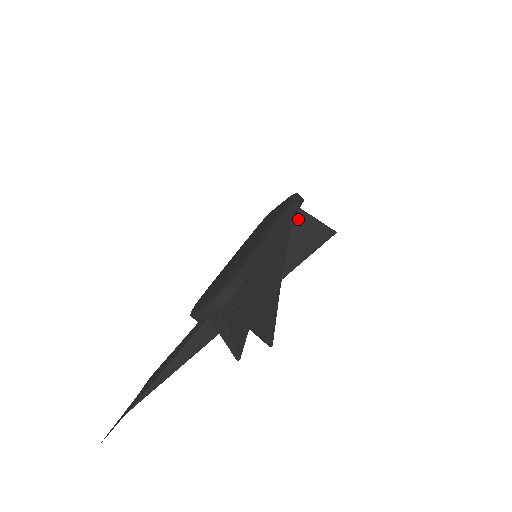
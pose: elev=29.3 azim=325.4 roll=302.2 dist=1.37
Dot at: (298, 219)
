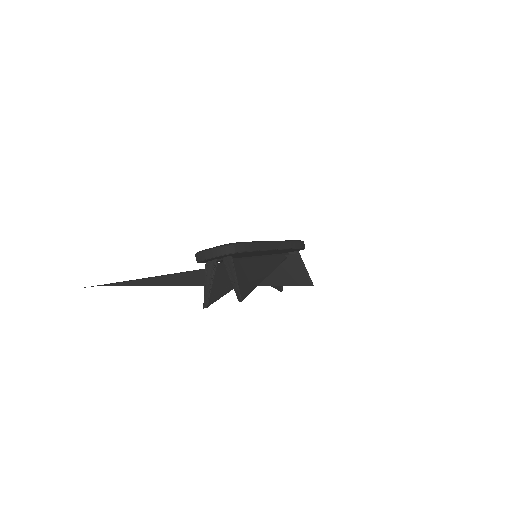
Dot at: (294, 258)
